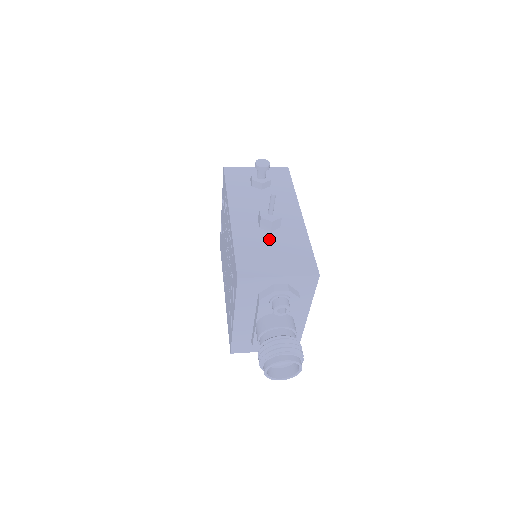
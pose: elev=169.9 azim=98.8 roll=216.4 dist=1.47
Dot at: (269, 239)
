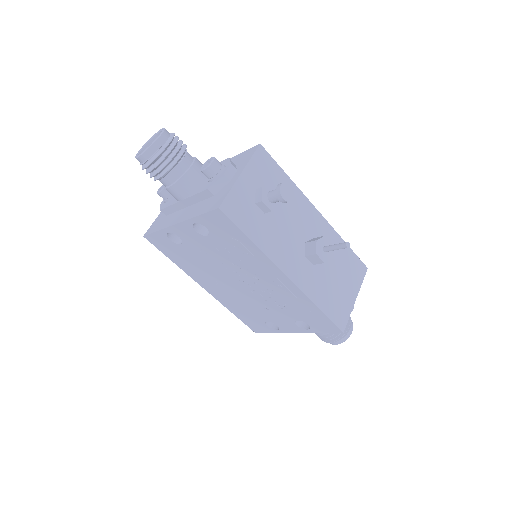
Dot at: (327, 270)
